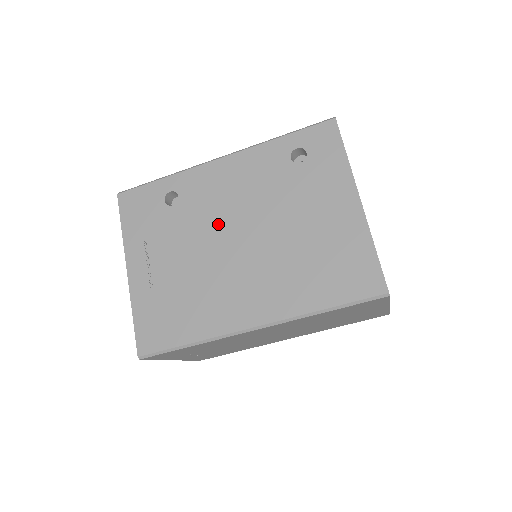
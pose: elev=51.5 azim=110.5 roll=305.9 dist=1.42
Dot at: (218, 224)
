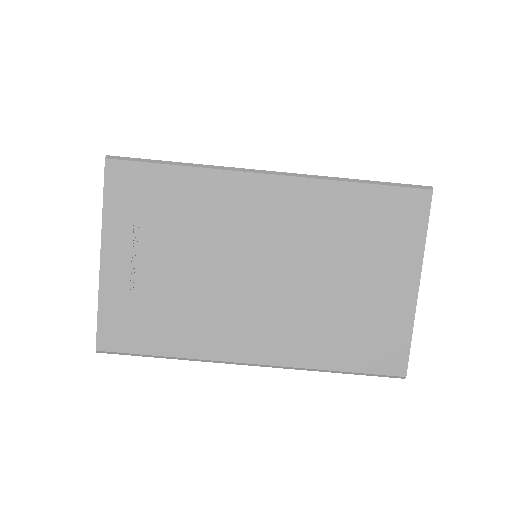
Dot at: occluded
